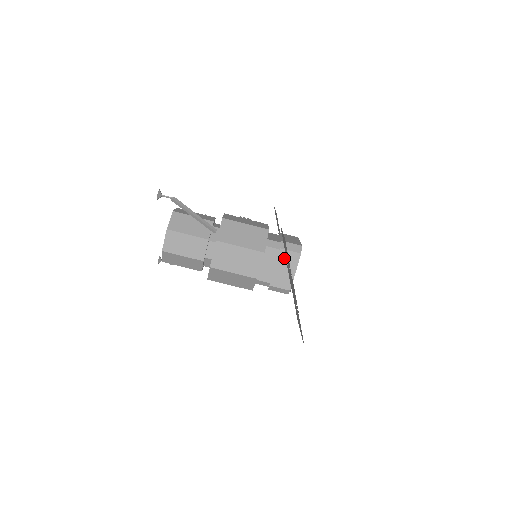
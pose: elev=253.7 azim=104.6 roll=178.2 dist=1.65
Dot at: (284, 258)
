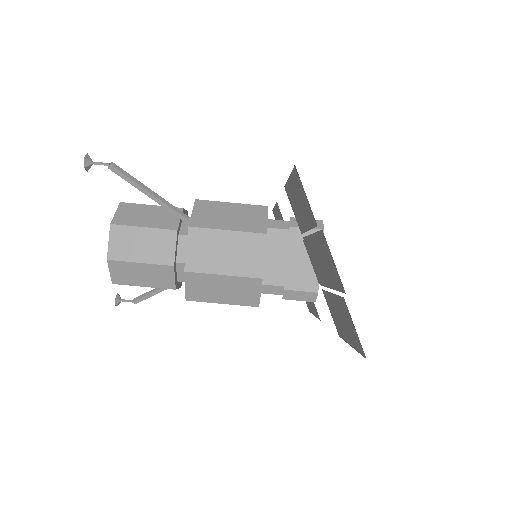
Dot at: (299, 241)
